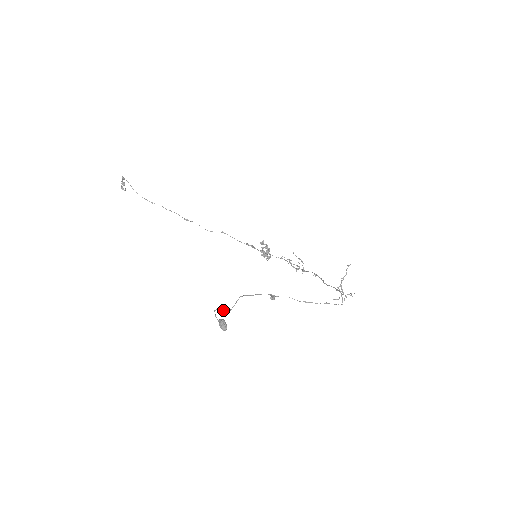
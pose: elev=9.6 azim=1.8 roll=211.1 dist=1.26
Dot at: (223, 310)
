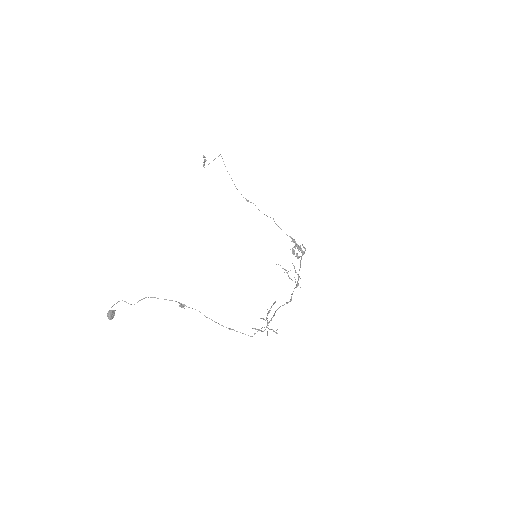
Dot at: (128, 303)
